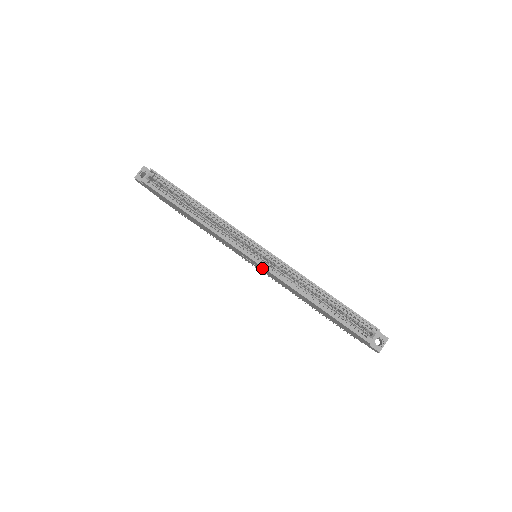
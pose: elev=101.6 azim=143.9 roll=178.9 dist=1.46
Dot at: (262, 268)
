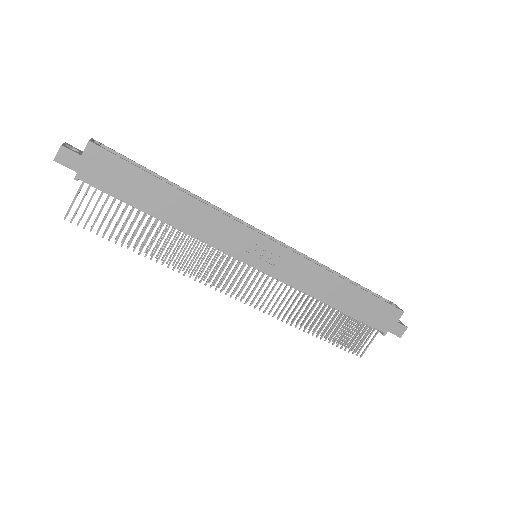
Dot at: (281, 255)
